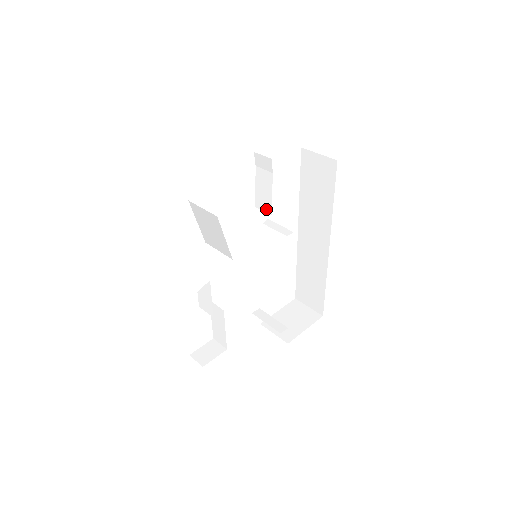
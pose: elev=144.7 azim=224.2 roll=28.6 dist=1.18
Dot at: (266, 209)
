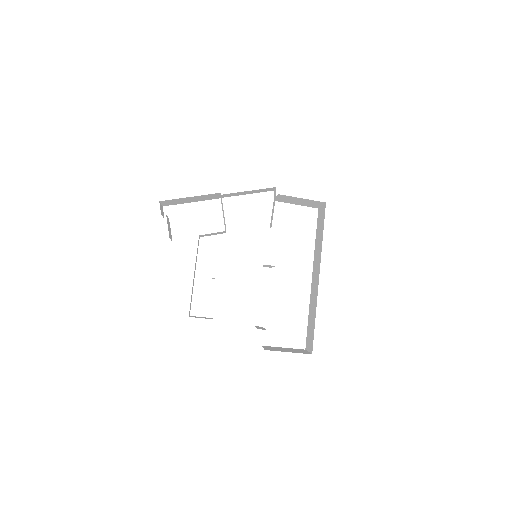
Dot at: (271, 225)
